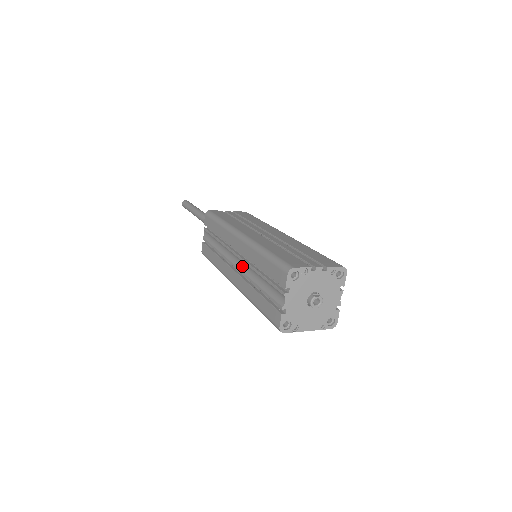
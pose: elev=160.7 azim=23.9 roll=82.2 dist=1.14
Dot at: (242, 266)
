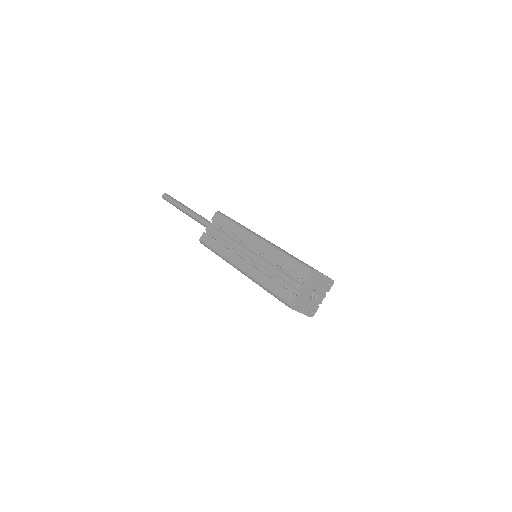
Dot at: (256, 259)
